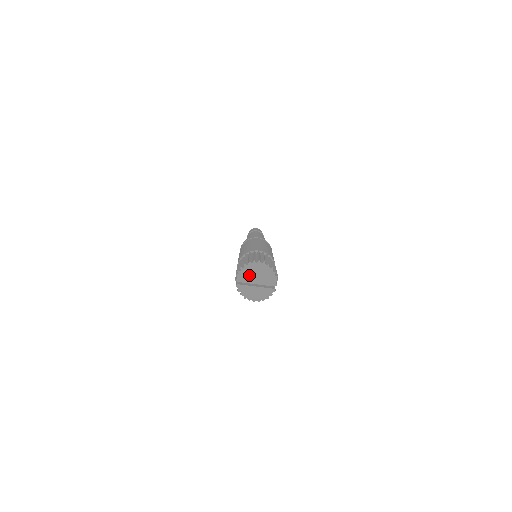
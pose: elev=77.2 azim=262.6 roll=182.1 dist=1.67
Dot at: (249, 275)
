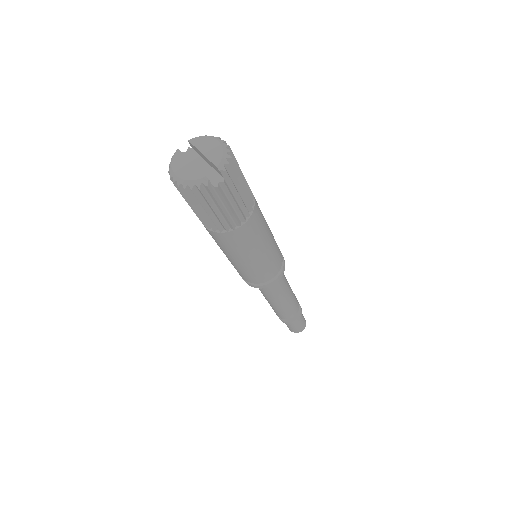
Dot at: (198, 145)
